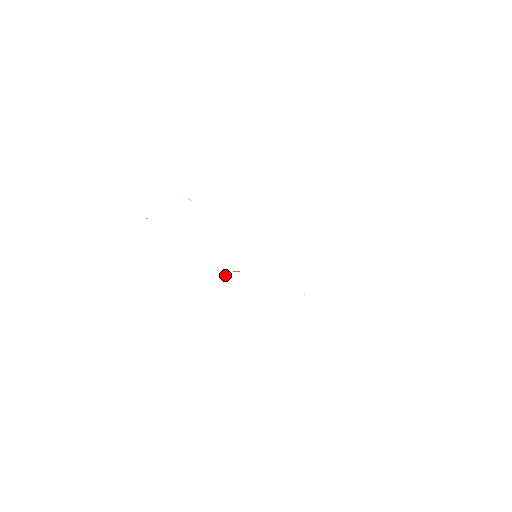
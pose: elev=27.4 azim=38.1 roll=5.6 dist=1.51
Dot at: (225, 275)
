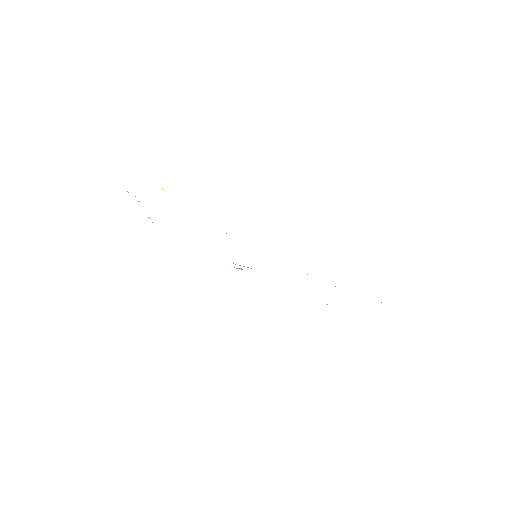
Dot at: (239, 268)
